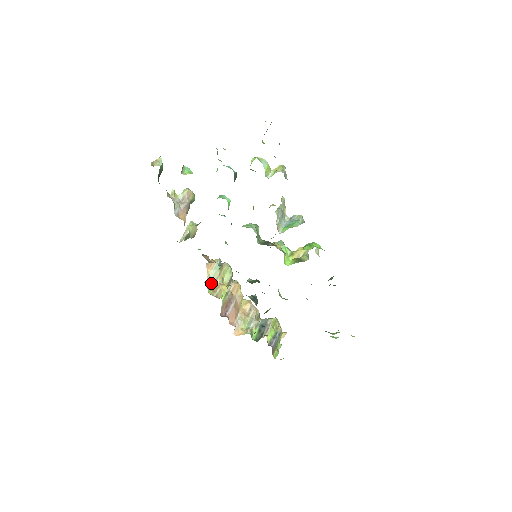
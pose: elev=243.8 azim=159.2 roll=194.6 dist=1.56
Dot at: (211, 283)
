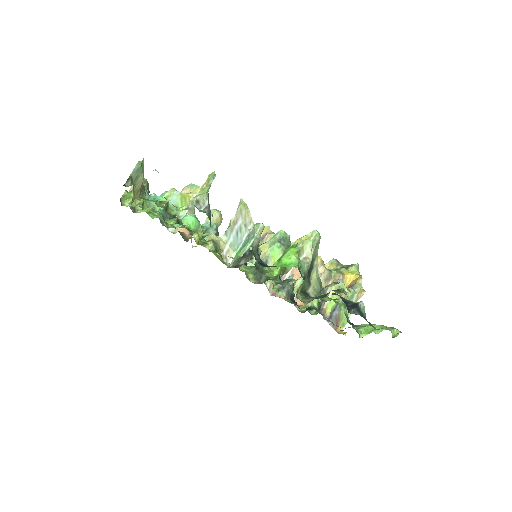
Dot at: occluded
